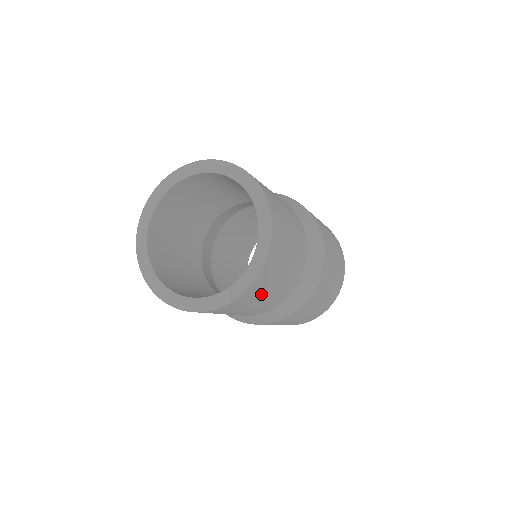
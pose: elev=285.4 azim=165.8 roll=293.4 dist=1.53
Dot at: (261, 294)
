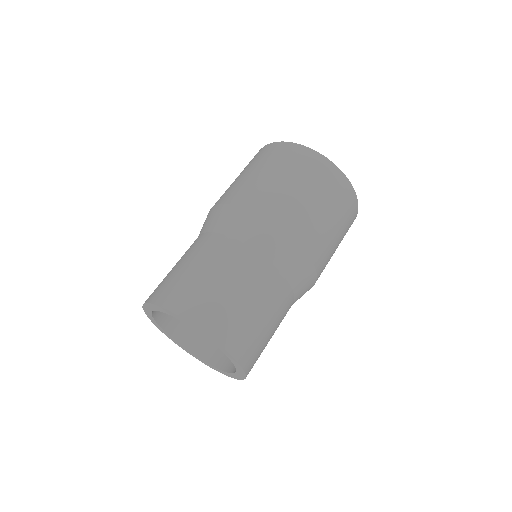
Dot at: occluded
